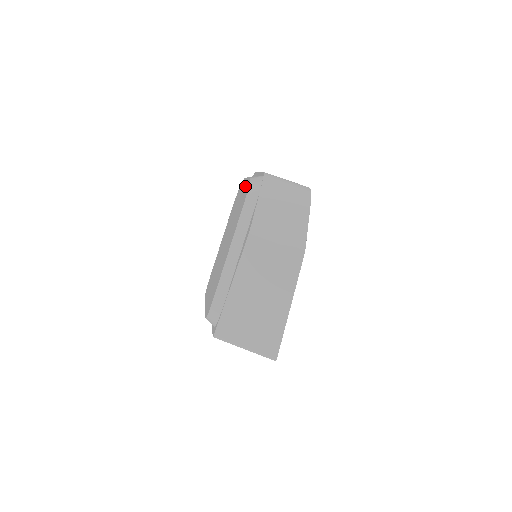
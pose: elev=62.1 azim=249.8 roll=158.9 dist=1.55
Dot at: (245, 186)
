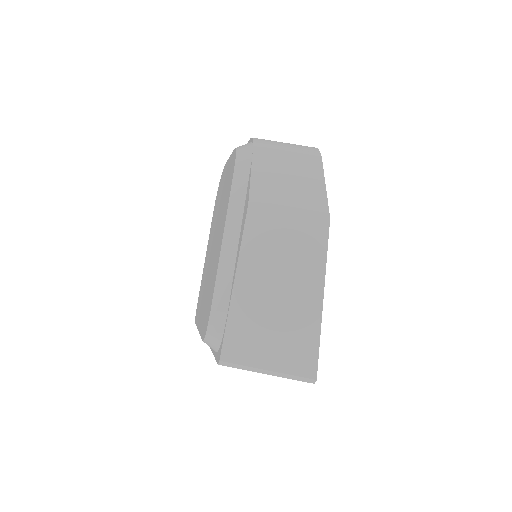
Dot at: (229, 164)
